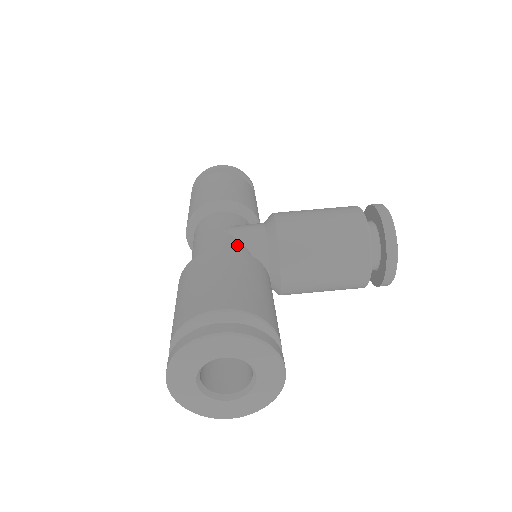
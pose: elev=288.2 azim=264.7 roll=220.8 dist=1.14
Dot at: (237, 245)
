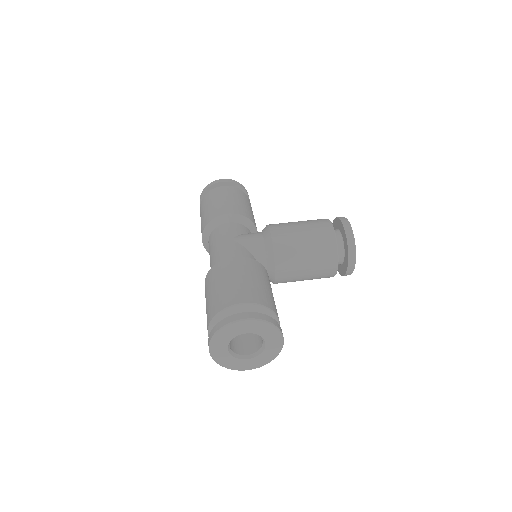
Dot at: (244, 251)
